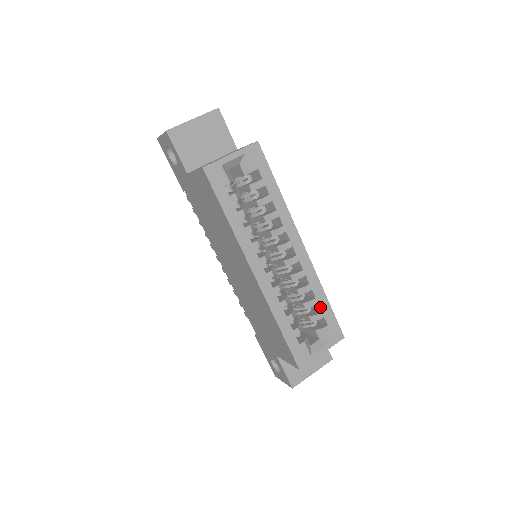
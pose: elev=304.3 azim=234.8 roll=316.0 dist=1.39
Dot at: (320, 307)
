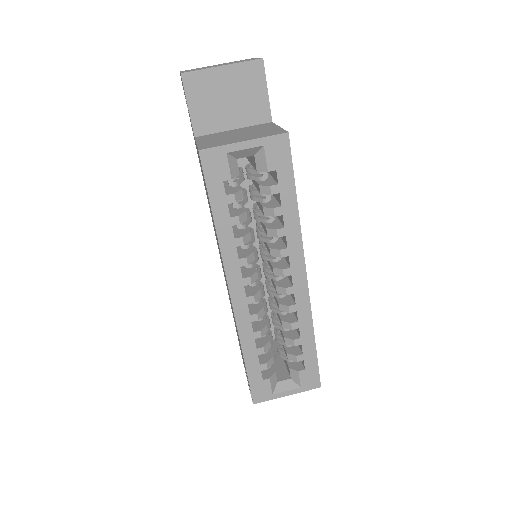
Dot at: (303, 349)
